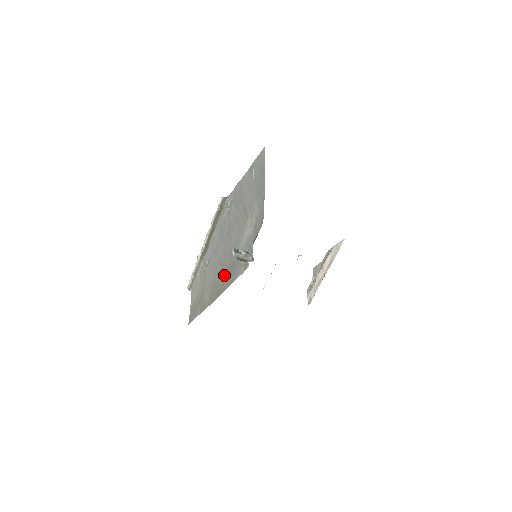
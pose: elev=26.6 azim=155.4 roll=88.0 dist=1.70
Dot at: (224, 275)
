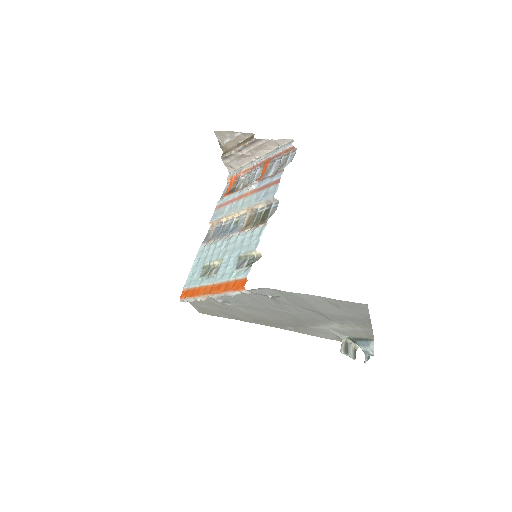
Dot at: (287, 325)
